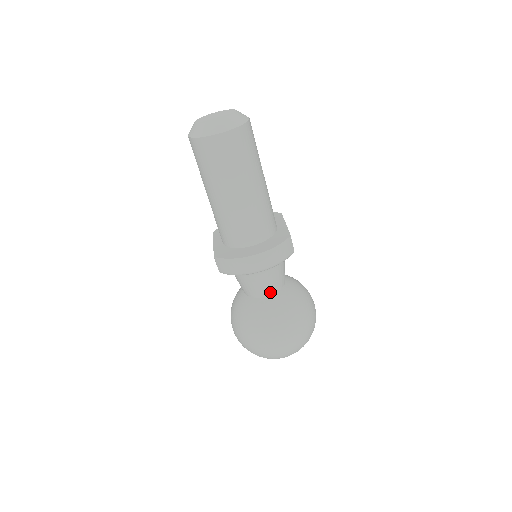
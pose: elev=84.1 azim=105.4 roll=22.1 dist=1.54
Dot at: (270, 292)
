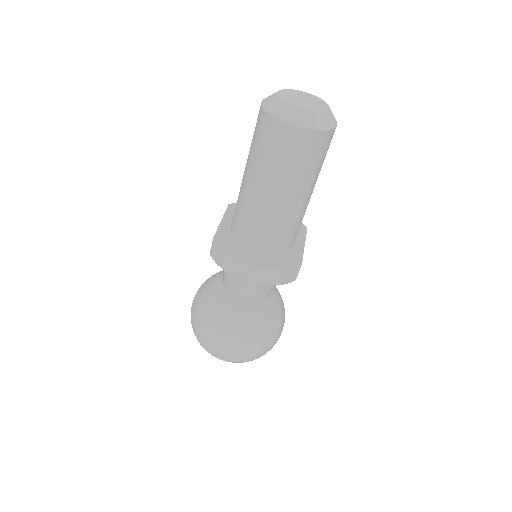
Dot at: (248, 299)
